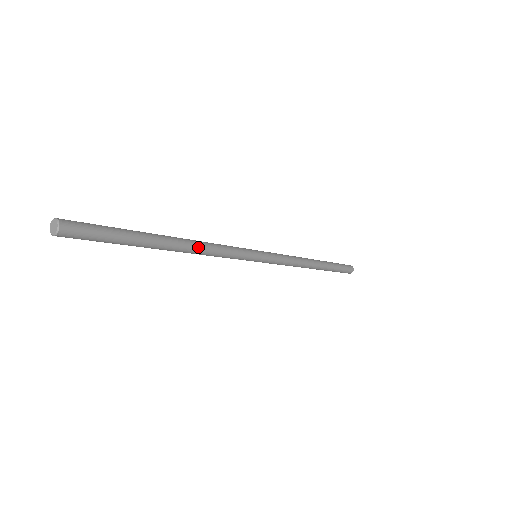
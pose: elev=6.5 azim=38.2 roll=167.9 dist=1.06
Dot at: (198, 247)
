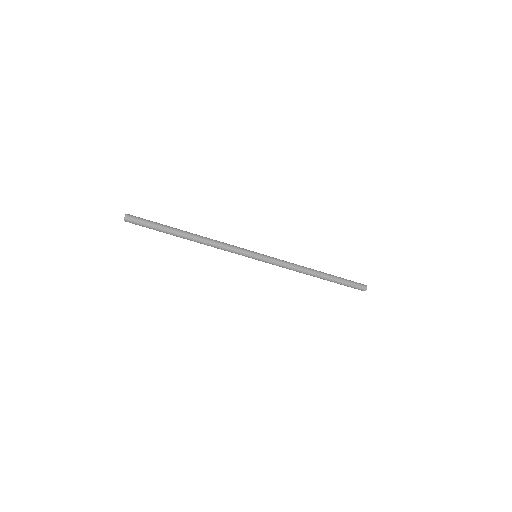
Dot at: (205, 242)
